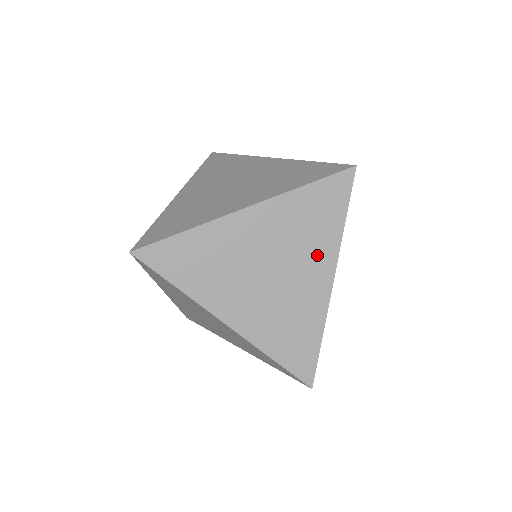
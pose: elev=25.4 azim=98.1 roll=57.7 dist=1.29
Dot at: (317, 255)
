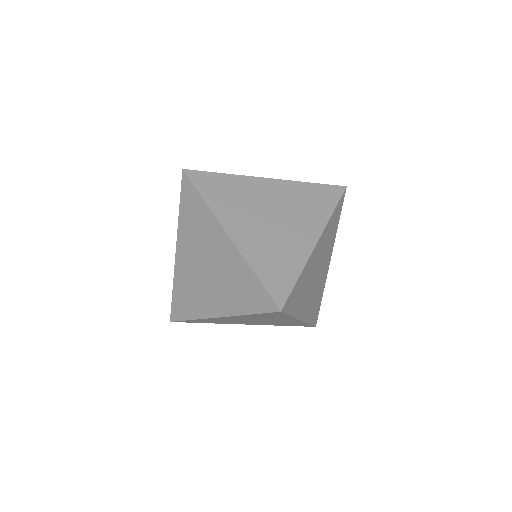
Dot at: (329, 250)
